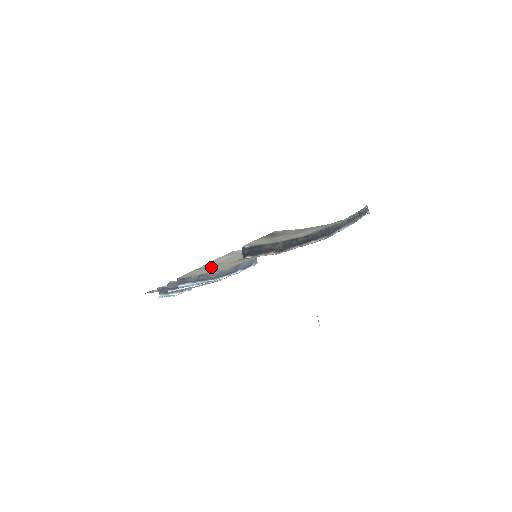
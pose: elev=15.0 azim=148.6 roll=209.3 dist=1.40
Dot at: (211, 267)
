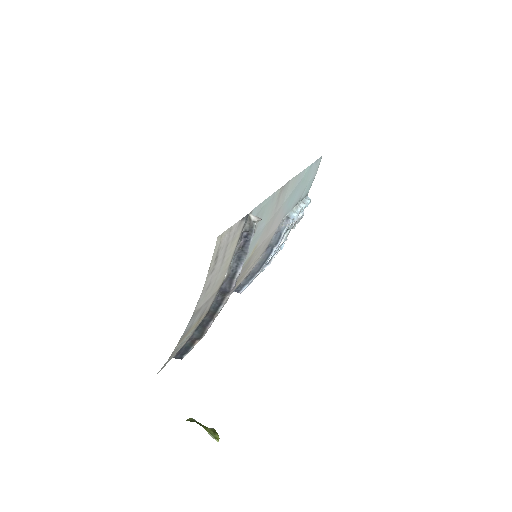
Dot at: occluded
